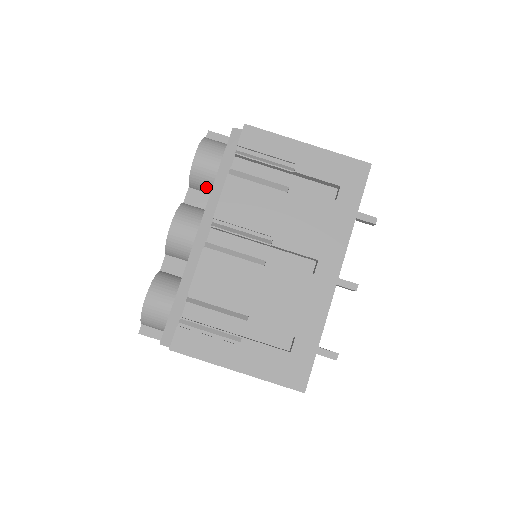
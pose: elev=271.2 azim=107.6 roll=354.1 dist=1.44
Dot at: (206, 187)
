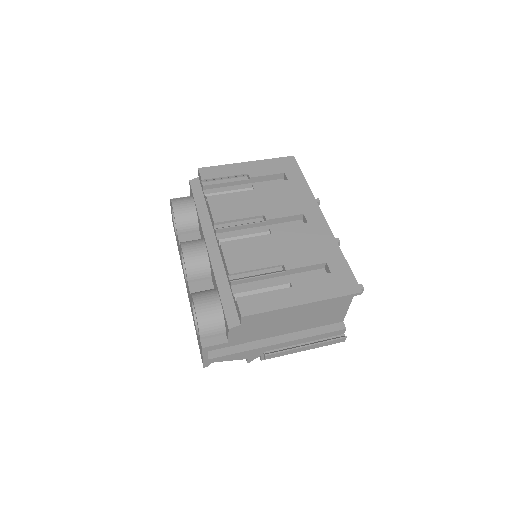
Dot at: (191, 226)
